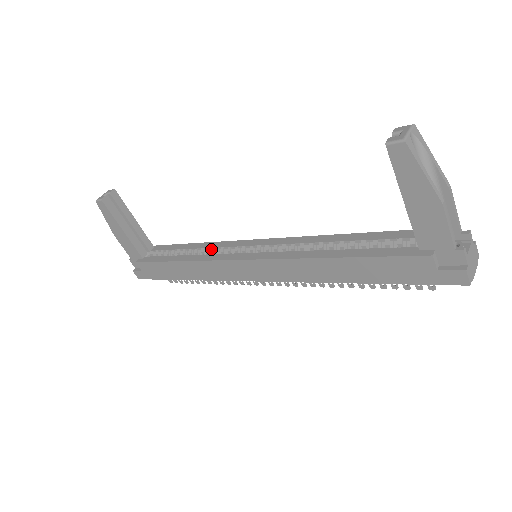
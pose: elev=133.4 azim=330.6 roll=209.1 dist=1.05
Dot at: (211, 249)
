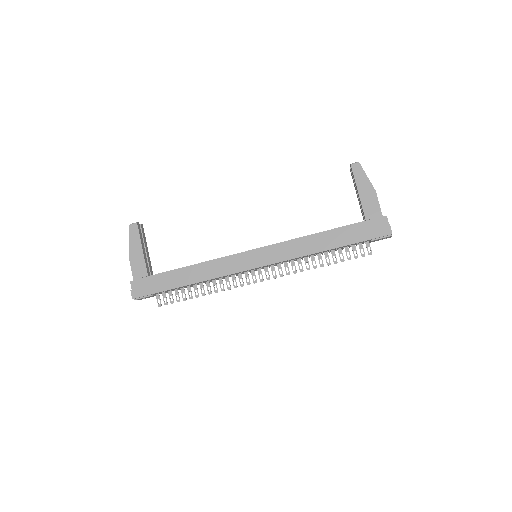
Dot at: occluded
